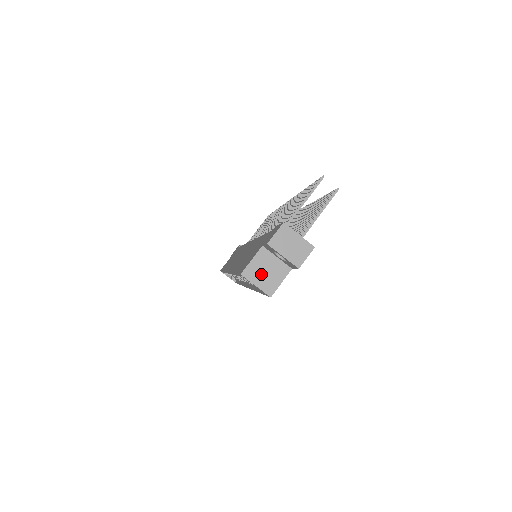
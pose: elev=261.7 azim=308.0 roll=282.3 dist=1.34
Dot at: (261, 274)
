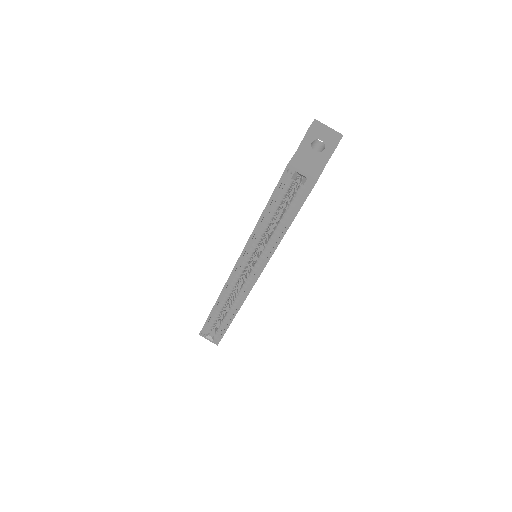
Dot at: (304, 165)
